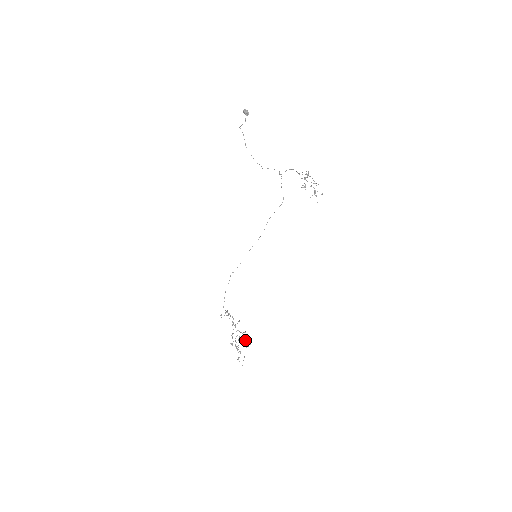
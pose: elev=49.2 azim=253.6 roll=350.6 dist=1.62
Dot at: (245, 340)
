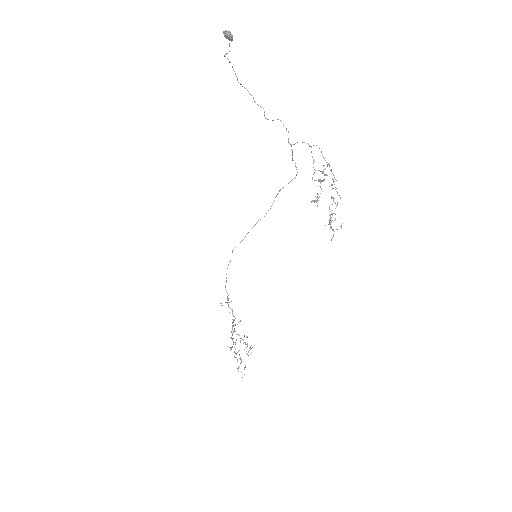
Dot at: occluded
